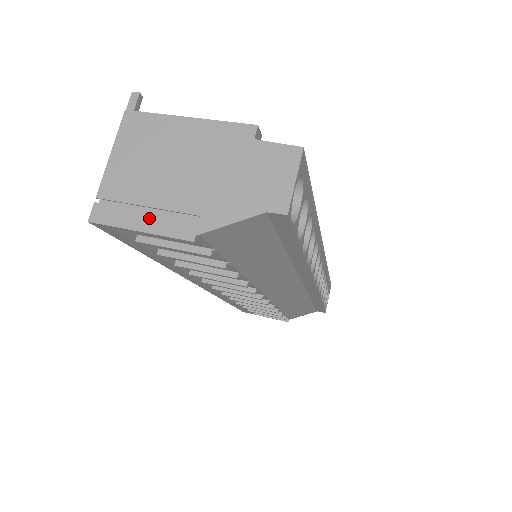
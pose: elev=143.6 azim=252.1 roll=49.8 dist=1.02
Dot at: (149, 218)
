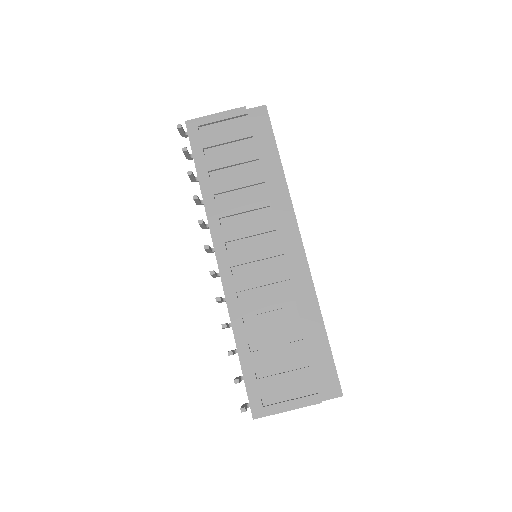
Dot at: occluded
